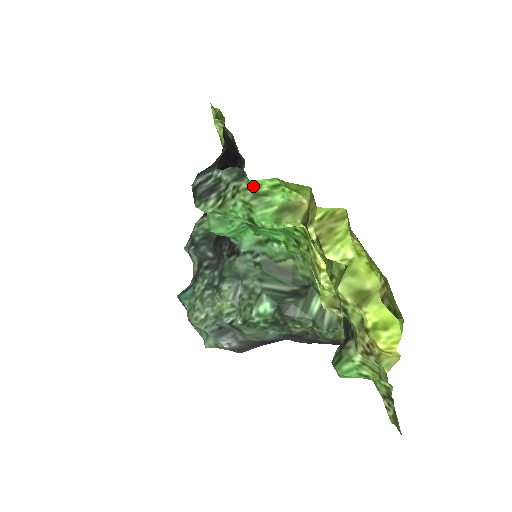
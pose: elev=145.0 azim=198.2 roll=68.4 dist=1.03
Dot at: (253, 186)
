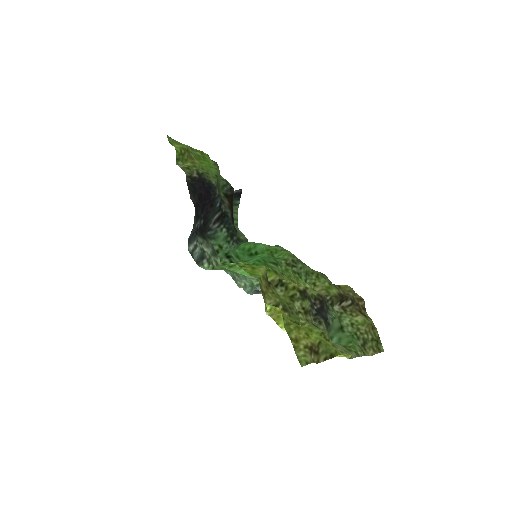
Dot at: (225, 264)
